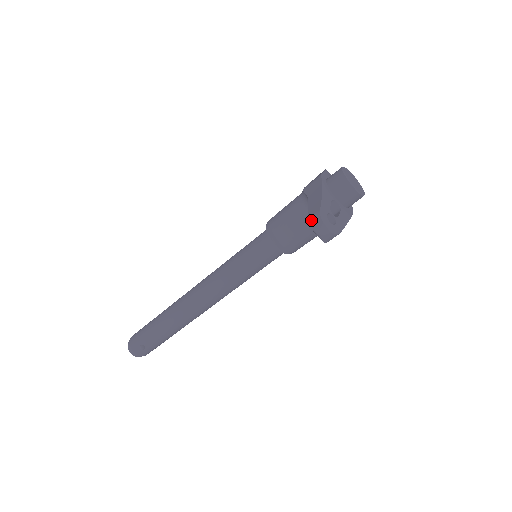
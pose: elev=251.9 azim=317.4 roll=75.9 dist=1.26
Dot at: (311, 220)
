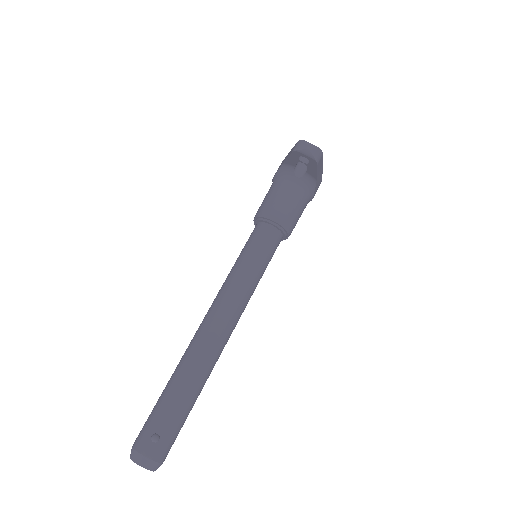
Dot at: (295, 147)
